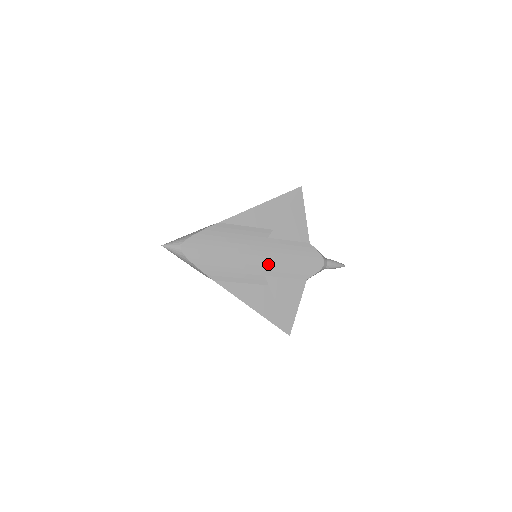
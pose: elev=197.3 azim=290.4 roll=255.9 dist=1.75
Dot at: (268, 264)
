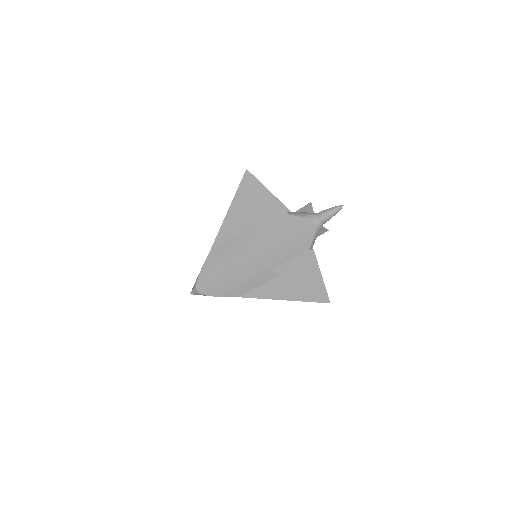
Dot at: (265, 260)
